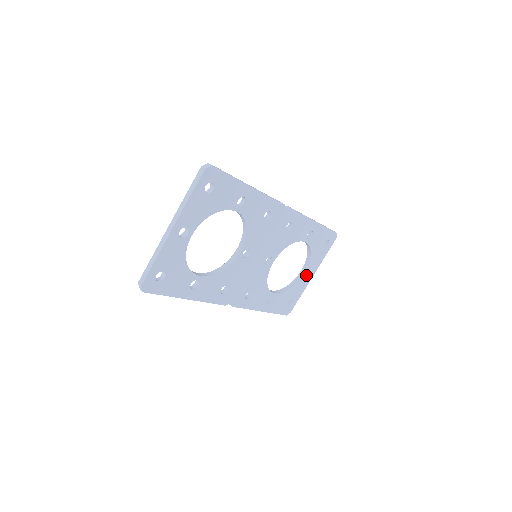
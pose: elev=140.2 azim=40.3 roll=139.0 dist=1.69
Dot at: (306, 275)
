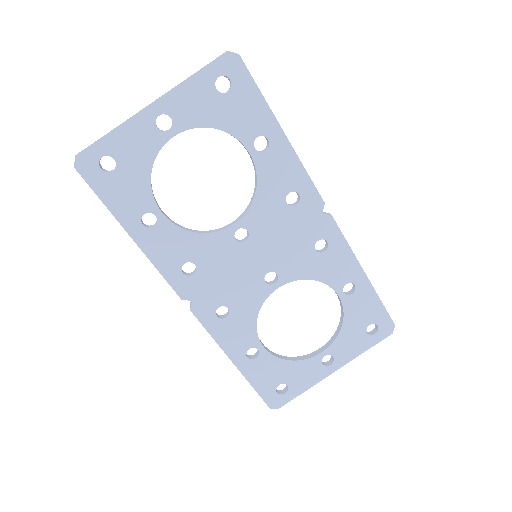
Dot at: (325, 363)
